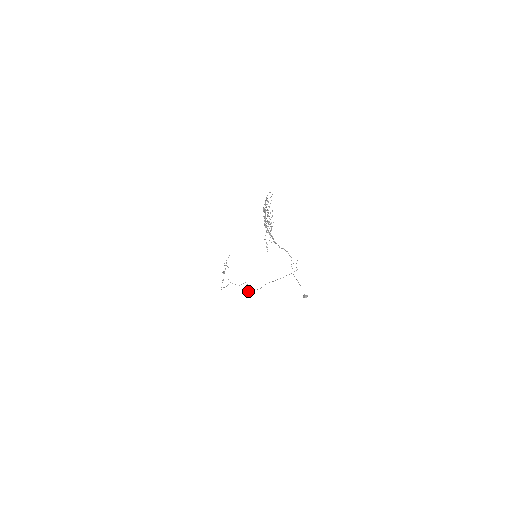
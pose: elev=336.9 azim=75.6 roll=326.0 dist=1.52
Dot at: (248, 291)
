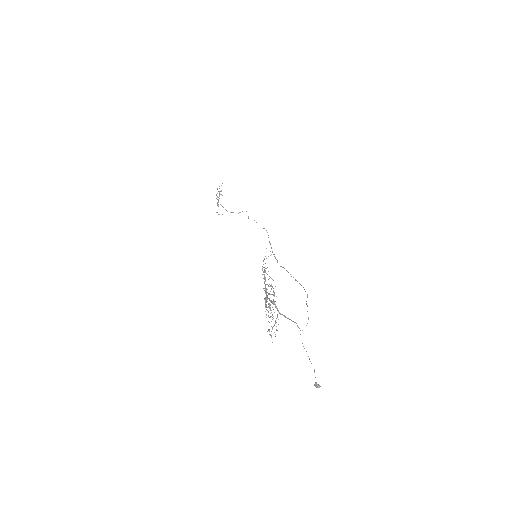
Dot at: occluded
